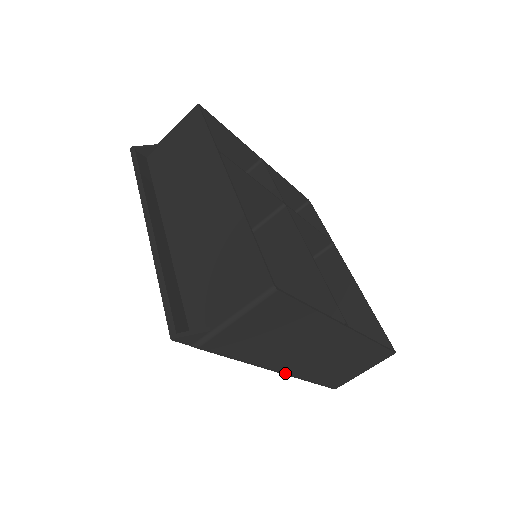
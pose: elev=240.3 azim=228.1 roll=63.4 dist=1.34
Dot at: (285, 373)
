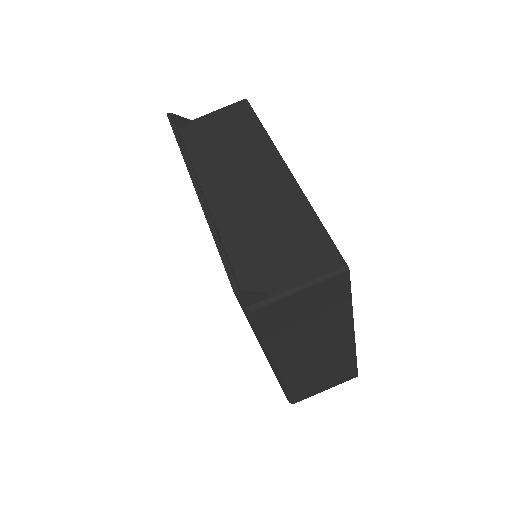
Dot at: (279, 370)
